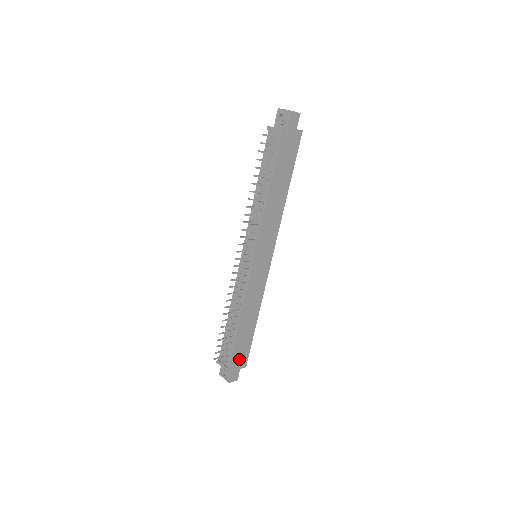
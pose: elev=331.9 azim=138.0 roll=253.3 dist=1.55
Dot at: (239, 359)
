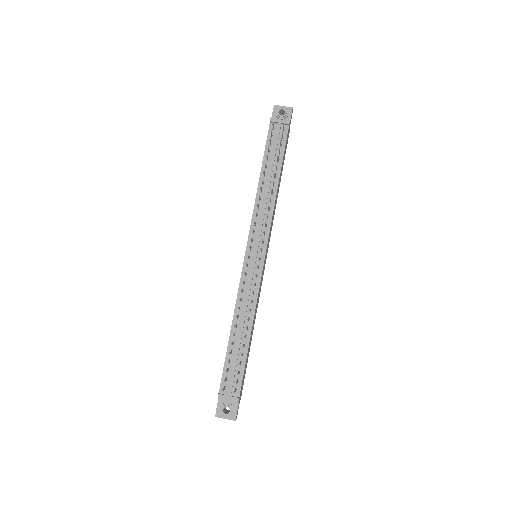
Dot at: (242, 386)
